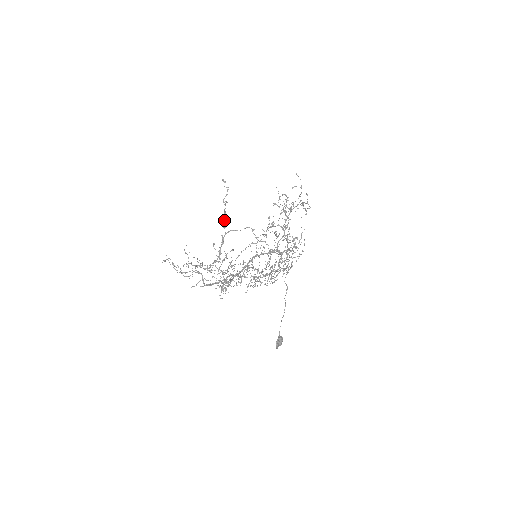
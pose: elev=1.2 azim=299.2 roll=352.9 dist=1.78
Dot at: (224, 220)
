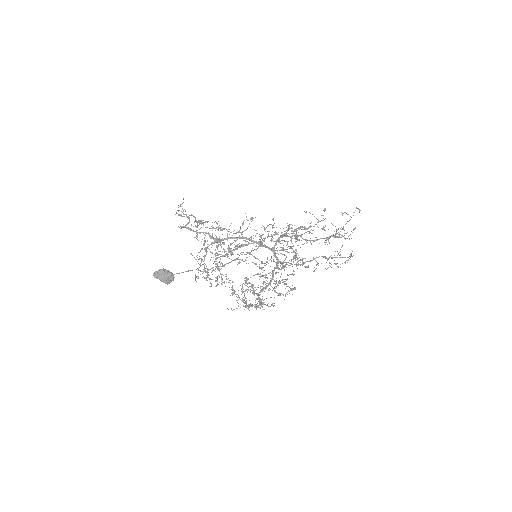
Dot at: (268, 236)
